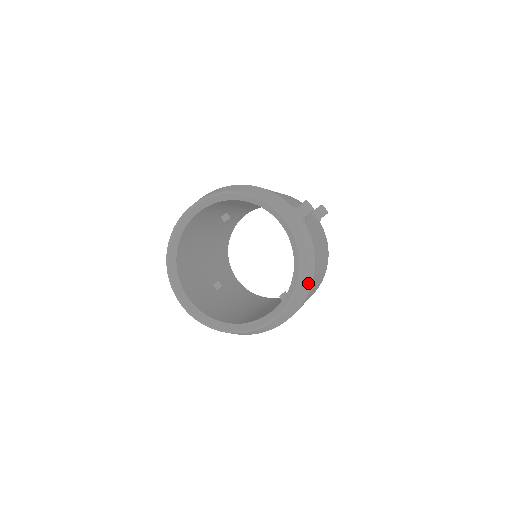
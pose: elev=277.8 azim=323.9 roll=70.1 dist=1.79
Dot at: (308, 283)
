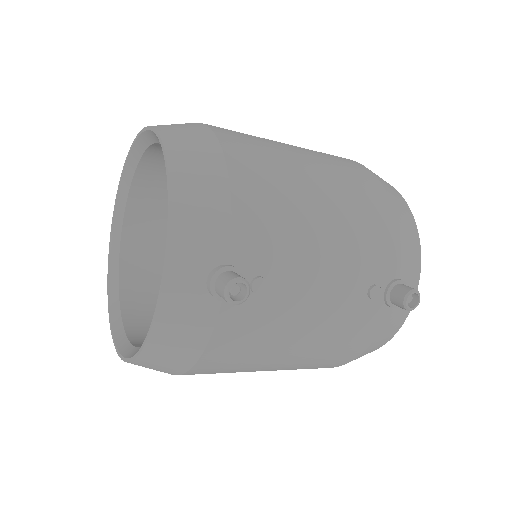
Dot at: (171, 368)
